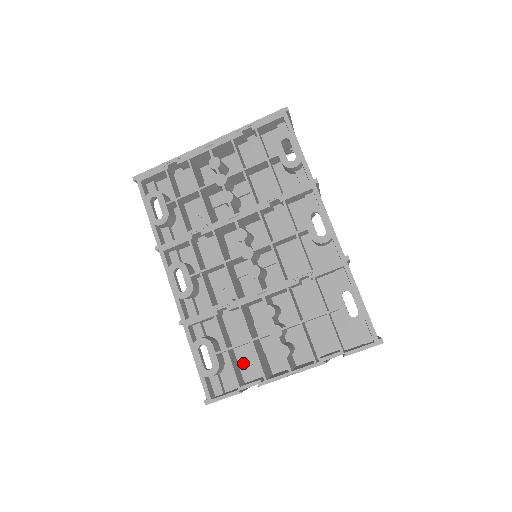
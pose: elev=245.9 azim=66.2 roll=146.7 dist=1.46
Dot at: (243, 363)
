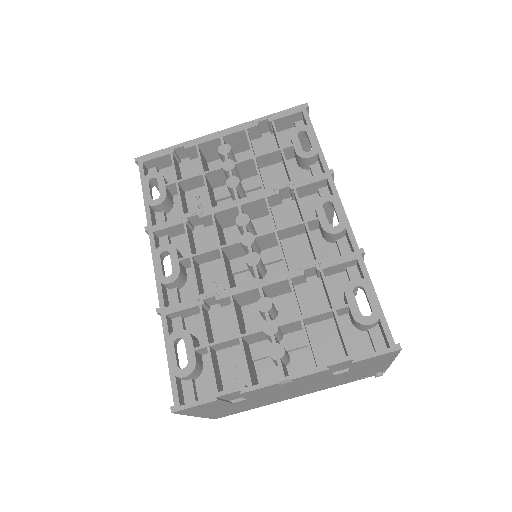
Dot at: (226, 369)
